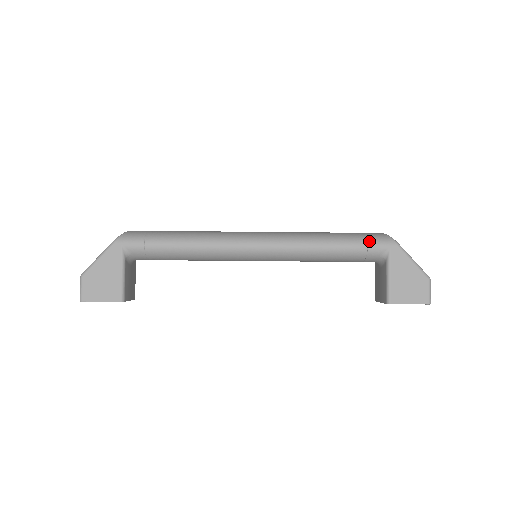
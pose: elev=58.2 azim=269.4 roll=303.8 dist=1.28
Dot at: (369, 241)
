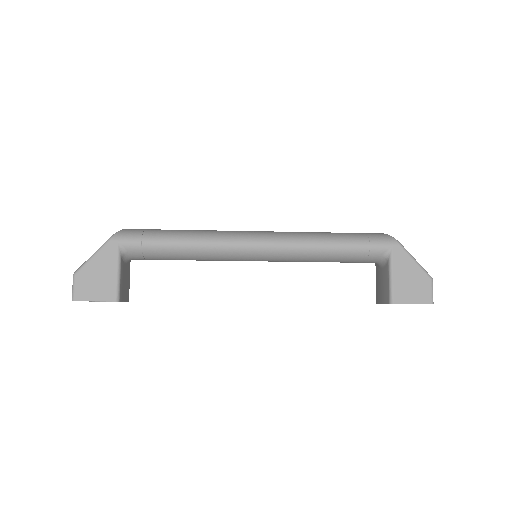
Dot at: (371, 240)
